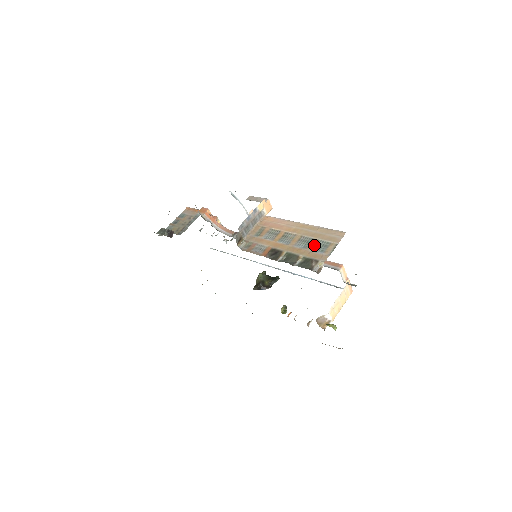
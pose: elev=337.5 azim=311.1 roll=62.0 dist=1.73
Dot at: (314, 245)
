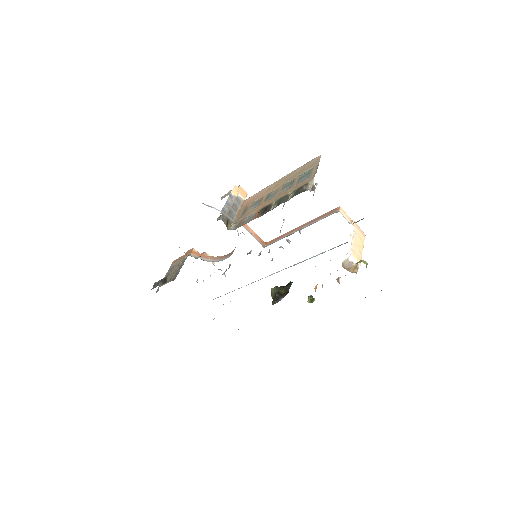
Dot at: (298, 180)
